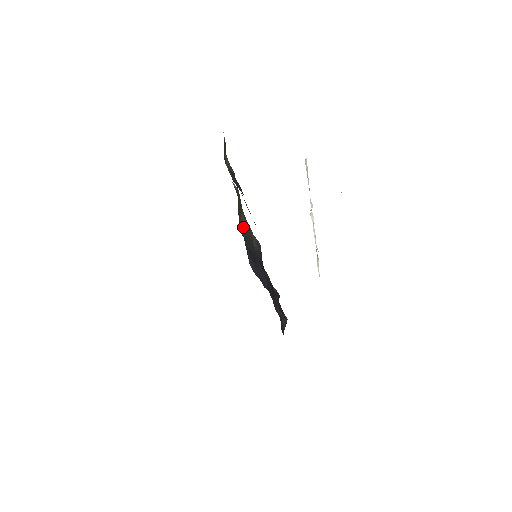
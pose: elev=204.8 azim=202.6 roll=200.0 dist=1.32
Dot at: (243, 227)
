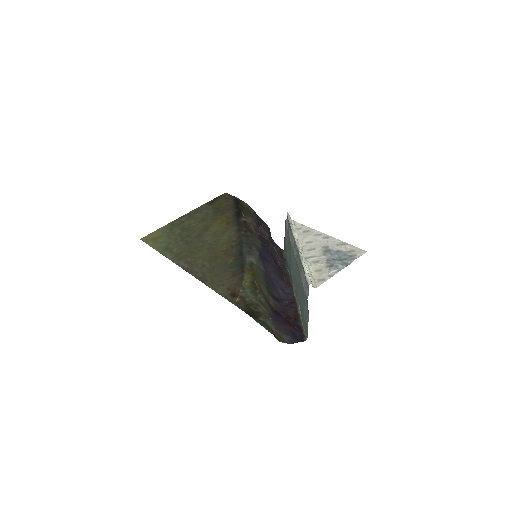
Dot at: (265, 291)
